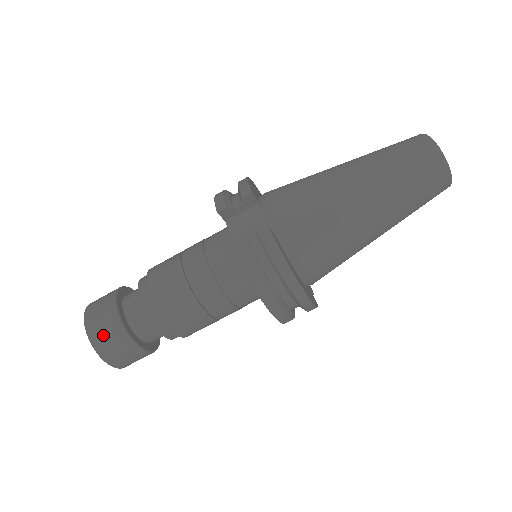
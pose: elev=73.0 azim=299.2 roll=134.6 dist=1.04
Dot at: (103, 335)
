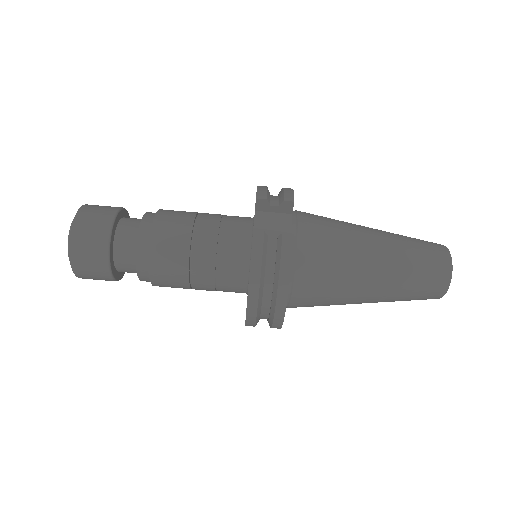
Dot at: (86, 237)
